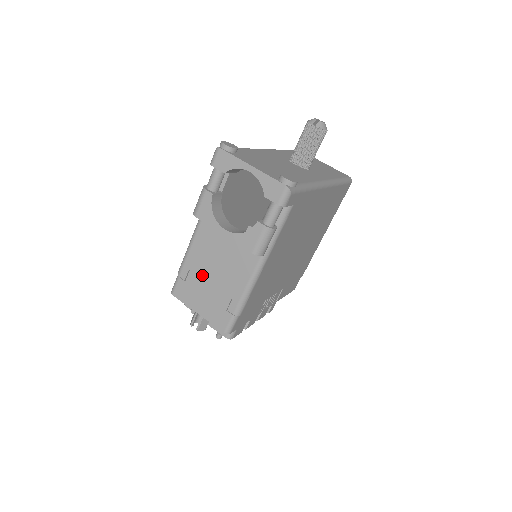
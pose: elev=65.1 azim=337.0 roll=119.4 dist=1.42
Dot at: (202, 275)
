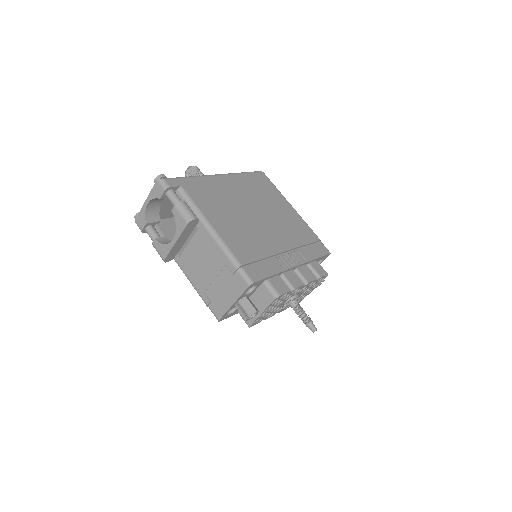
Dot at: (208, 283)
